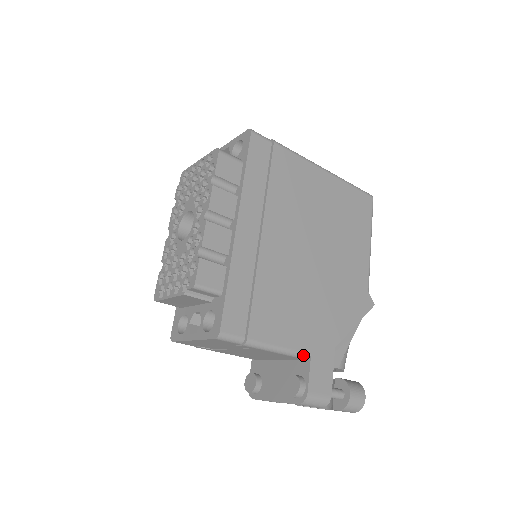
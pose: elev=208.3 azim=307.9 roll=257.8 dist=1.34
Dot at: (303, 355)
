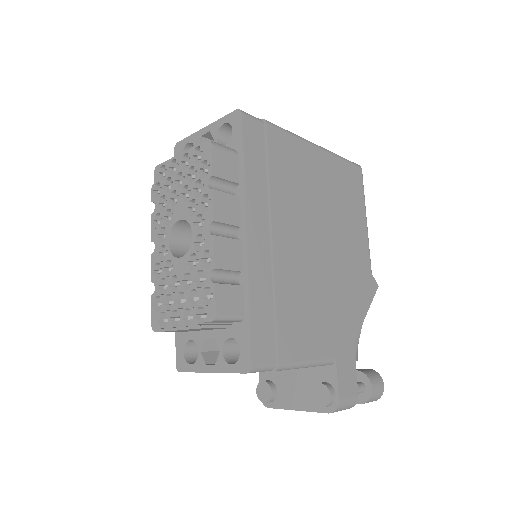
Dot at: (329, 362)
